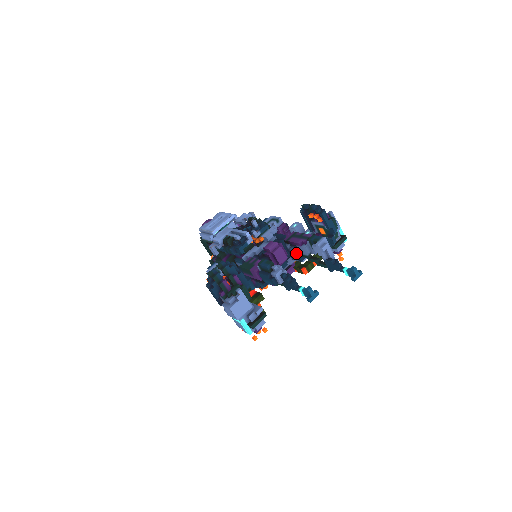
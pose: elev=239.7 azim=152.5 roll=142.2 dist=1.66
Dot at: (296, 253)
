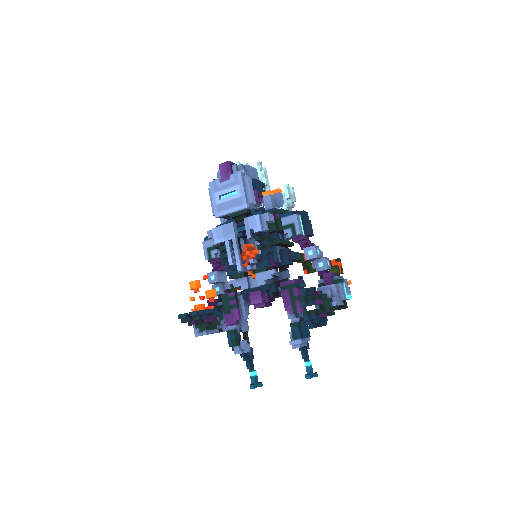
Dot at: occluded
